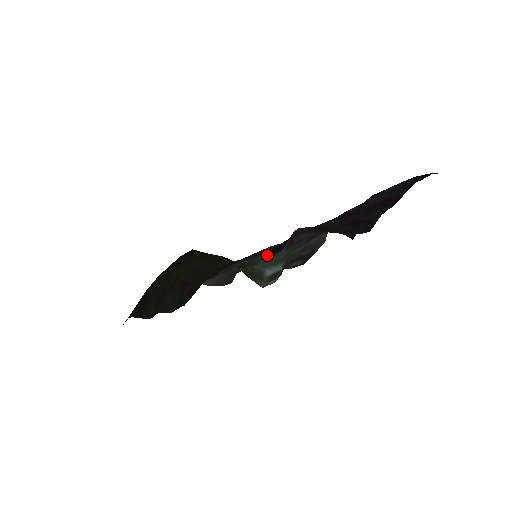
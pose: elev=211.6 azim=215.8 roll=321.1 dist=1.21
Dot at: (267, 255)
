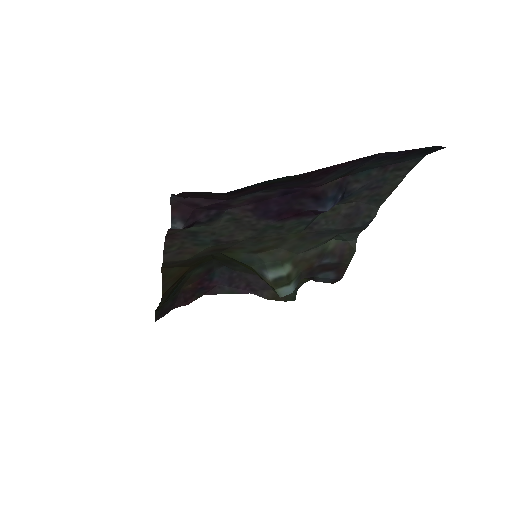
Dot at: (252, 252)
